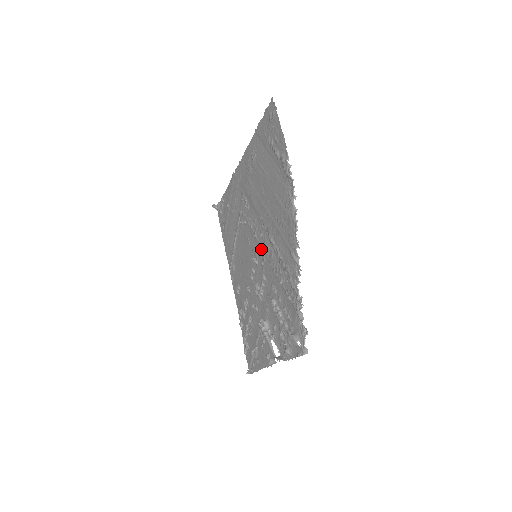
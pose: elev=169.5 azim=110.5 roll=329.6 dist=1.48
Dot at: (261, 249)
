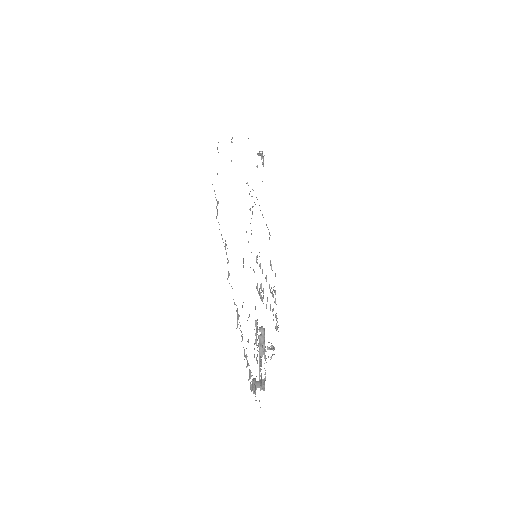
Dot at: occluded
